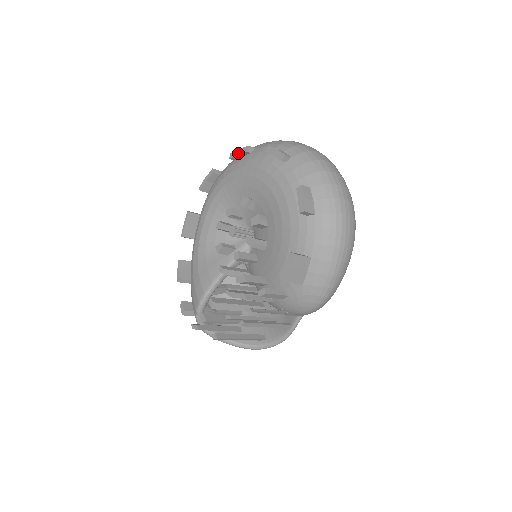
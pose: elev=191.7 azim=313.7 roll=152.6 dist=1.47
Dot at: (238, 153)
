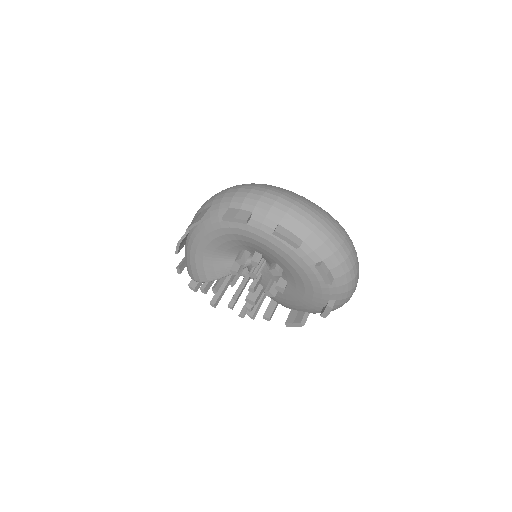
Dot at: (285, 240)
